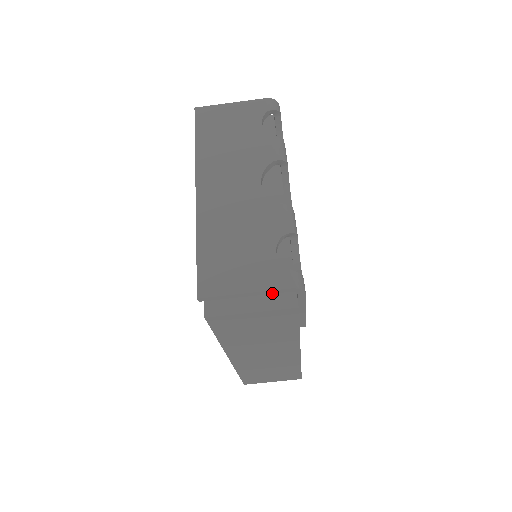
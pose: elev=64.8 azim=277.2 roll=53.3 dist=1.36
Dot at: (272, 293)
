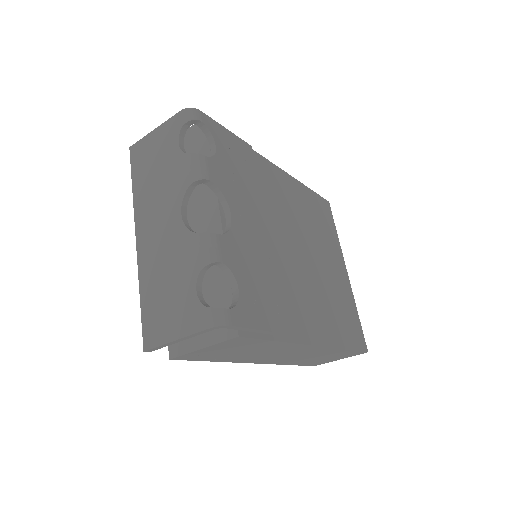
Dot at: occluded
